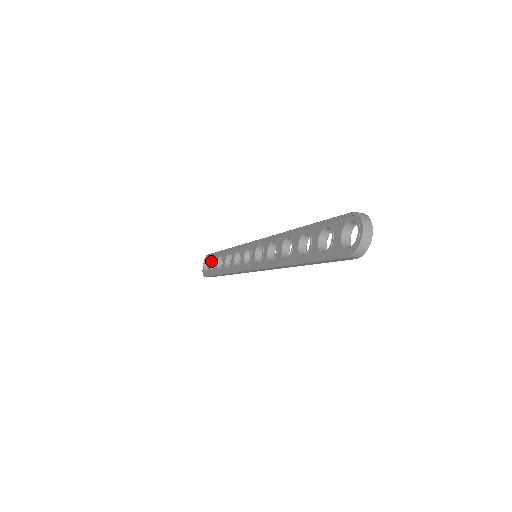
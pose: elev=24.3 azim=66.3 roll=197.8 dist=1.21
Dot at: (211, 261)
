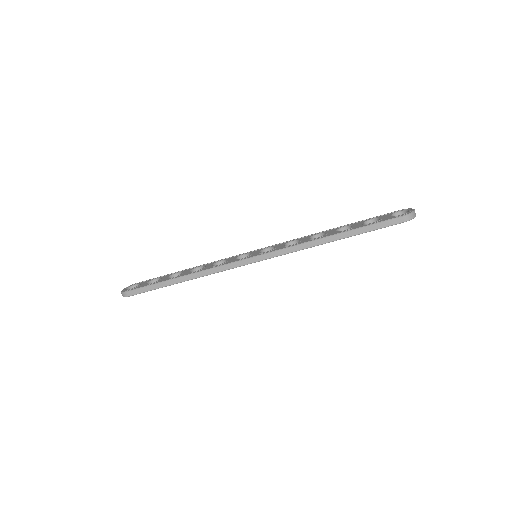
Dot at: (149, 281)
